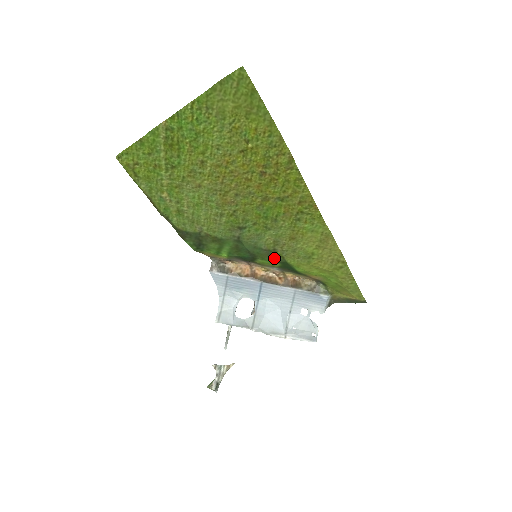
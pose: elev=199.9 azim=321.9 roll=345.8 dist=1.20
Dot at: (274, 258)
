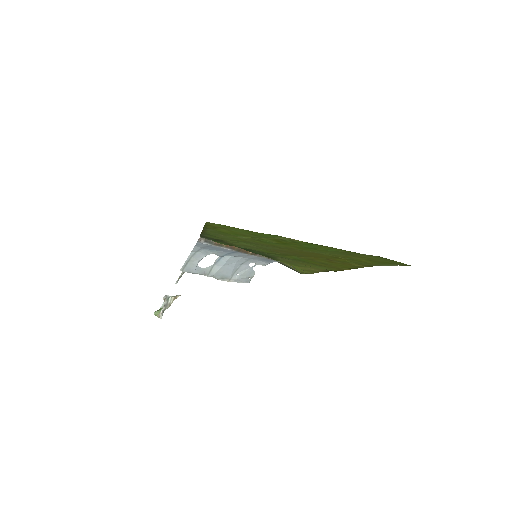
Dot at: (268, 257)
